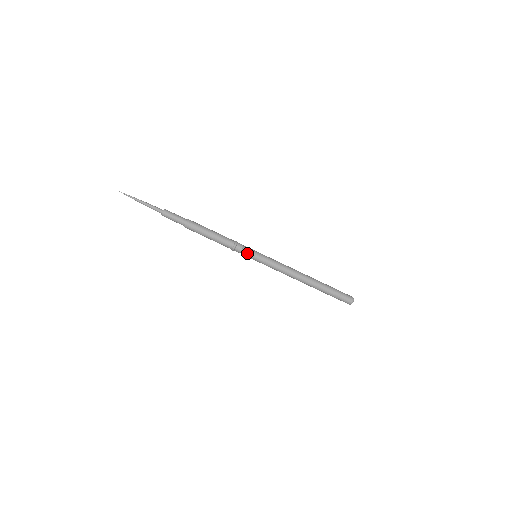
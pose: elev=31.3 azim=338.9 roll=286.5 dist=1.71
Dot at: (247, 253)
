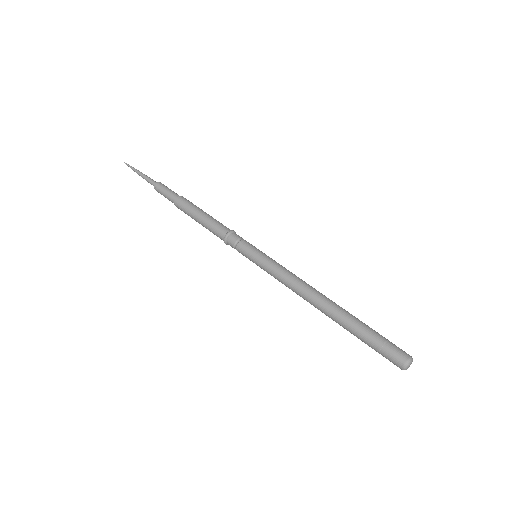
Dot at: (240, 252)
